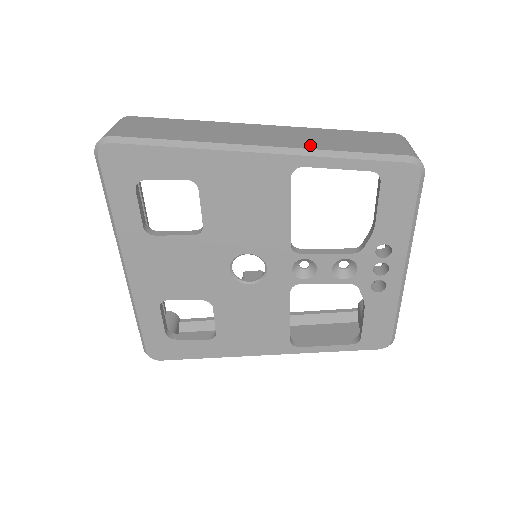
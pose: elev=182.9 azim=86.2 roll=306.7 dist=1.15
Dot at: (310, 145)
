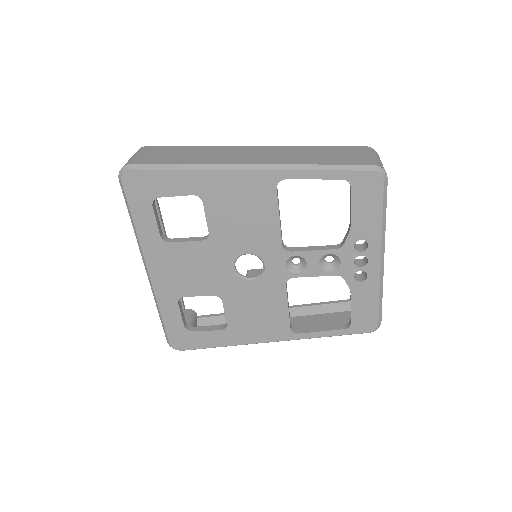
Dot at: (291, 161)
